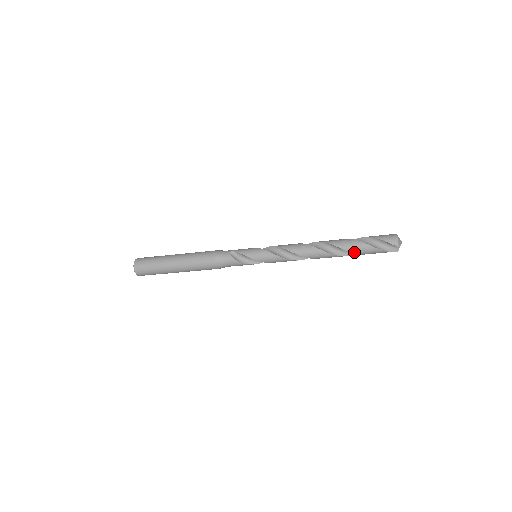
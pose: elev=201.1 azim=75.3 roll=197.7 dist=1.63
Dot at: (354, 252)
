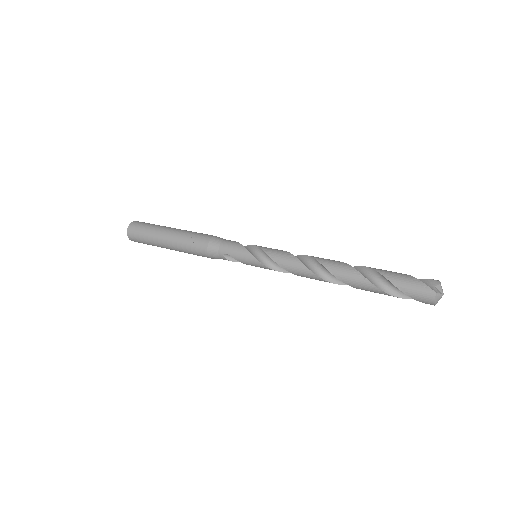
Dot at: occluded
